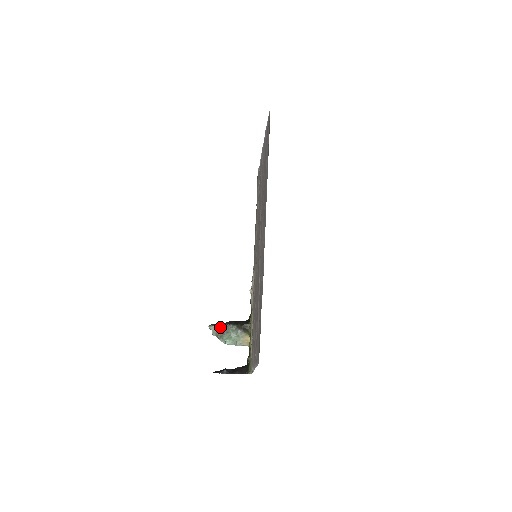
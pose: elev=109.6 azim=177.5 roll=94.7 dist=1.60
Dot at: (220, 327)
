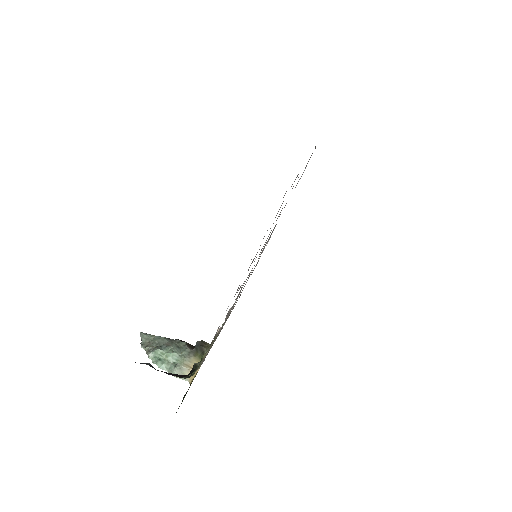
Dot at: (159, 337)
